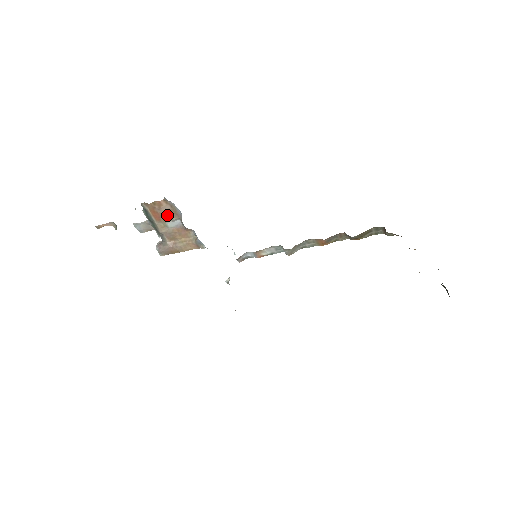
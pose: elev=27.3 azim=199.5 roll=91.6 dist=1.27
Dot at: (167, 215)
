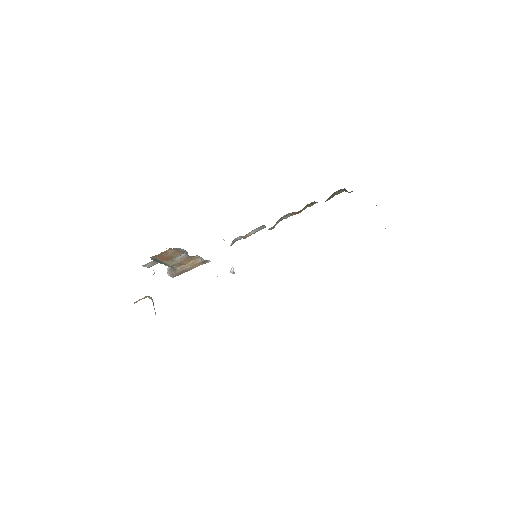
Dot at: (174, 255)
